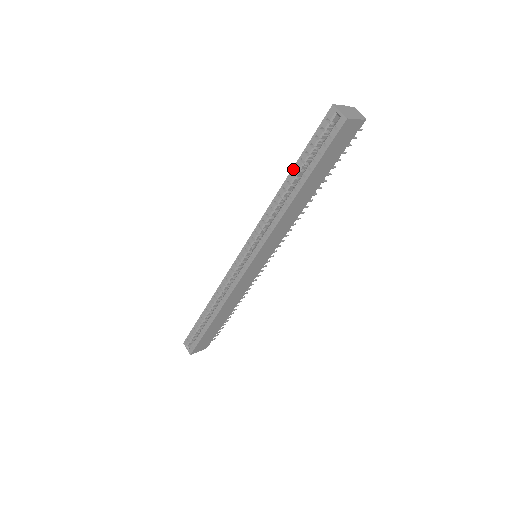
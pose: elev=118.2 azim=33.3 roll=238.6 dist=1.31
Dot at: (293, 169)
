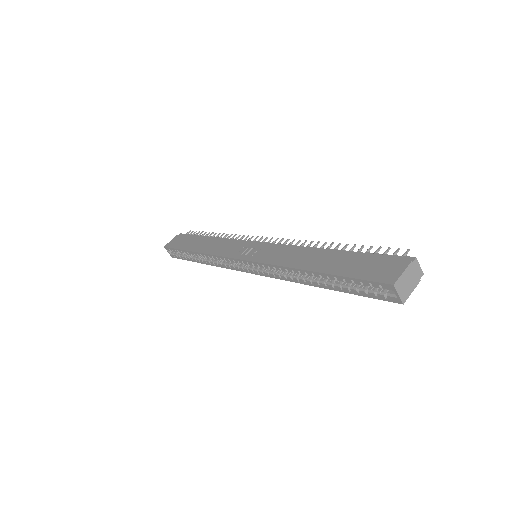
Dot at: (323, 274)
